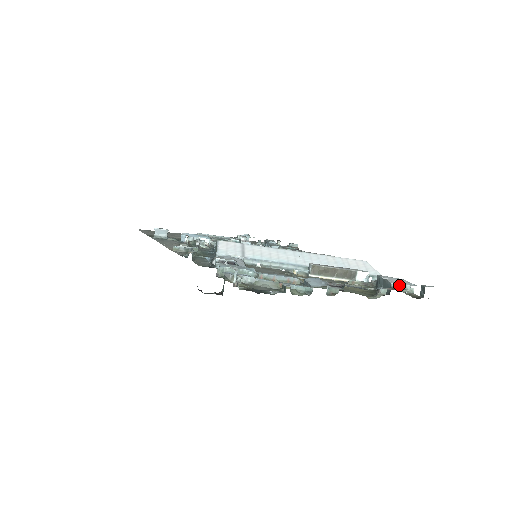
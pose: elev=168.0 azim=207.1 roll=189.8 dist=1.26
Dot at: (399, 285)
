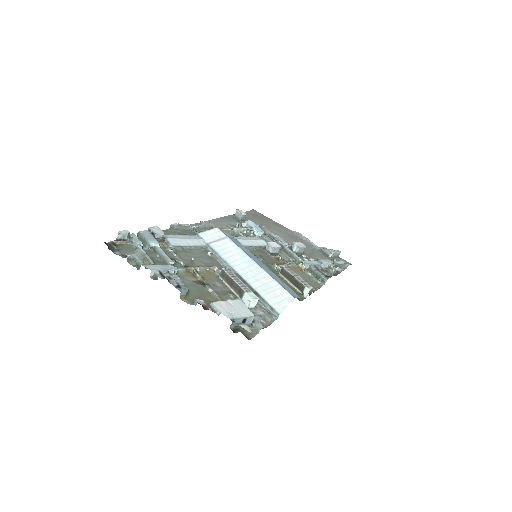
Dot at: (215, 307)
